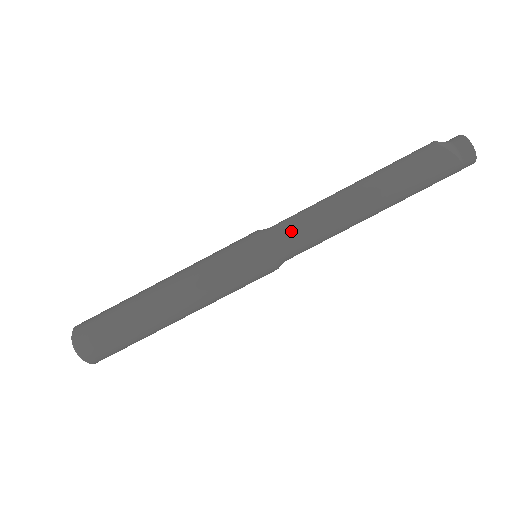
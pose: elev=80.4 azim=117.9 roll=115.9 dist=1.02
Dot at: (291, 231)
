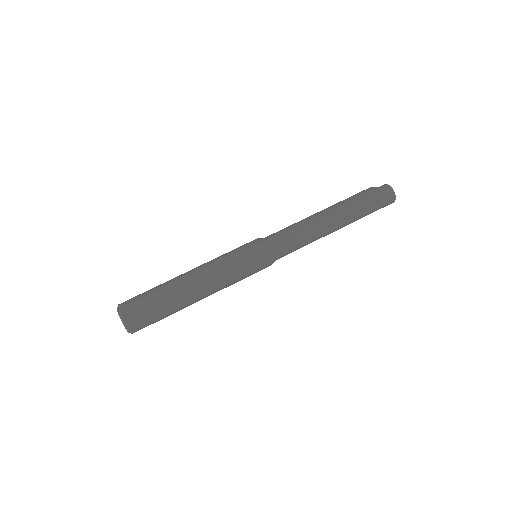
Dot at: (276, 232)
